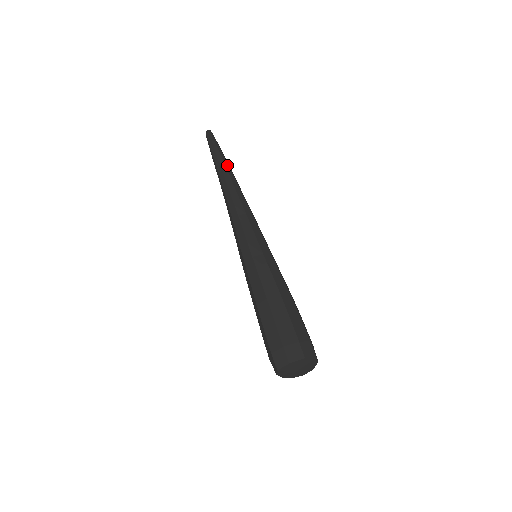
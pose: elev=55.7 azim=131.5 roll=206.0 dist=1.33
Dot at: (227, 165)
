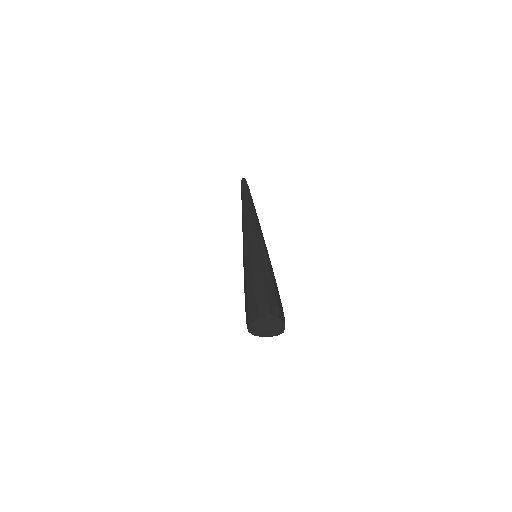
Dot at: (246, 198)
